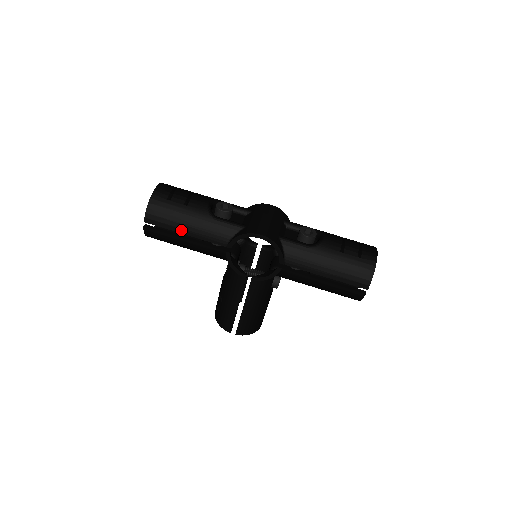
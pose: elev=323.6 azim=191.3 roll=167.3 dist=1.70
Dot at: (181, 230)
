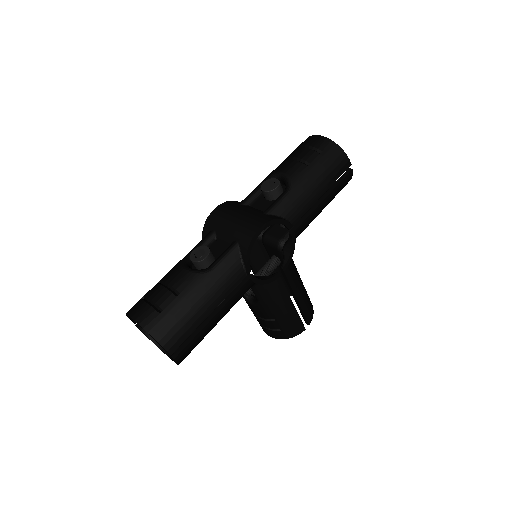
Dot at: (204, 315)
